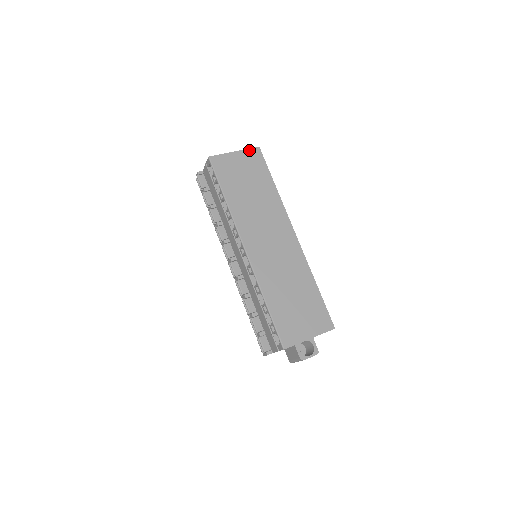
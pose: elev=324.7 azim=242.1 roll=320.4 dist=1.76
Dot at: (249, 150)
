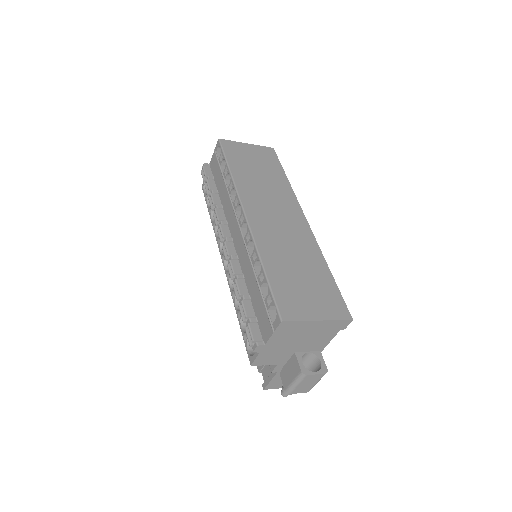
Dot at: (262, 147)
